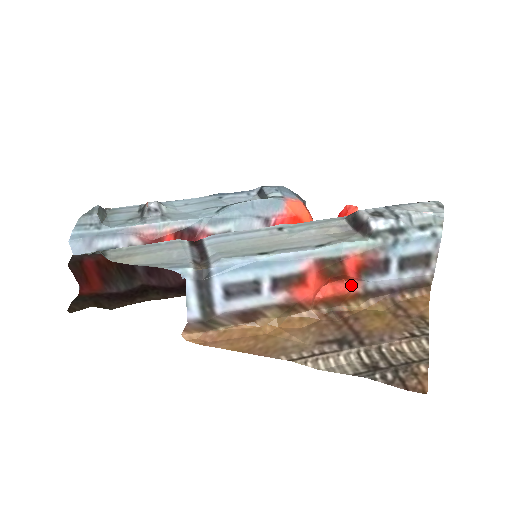
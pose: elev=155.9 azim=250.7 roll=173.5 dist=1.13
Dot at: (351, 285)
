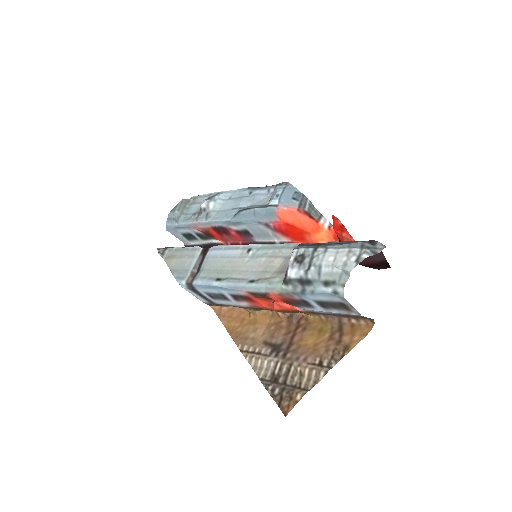
Dot at: (293, 306)
